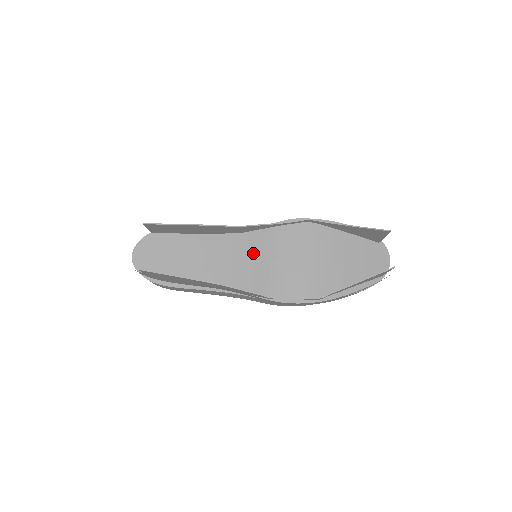
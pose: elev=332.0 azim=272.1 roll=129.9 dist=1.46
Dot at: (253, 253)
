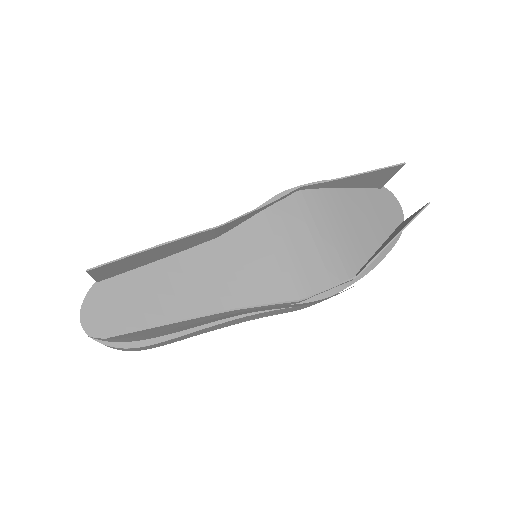
Dot at: (248, 255)
